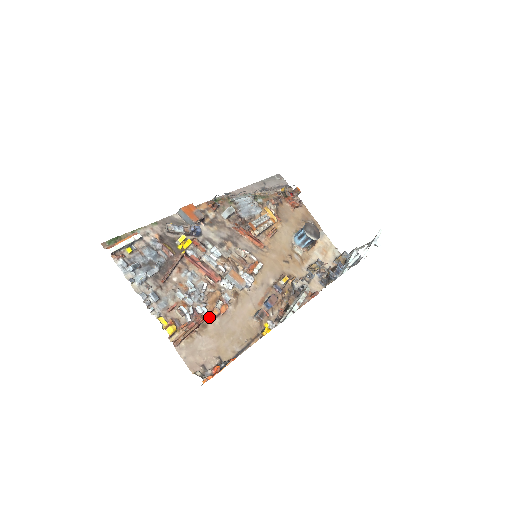
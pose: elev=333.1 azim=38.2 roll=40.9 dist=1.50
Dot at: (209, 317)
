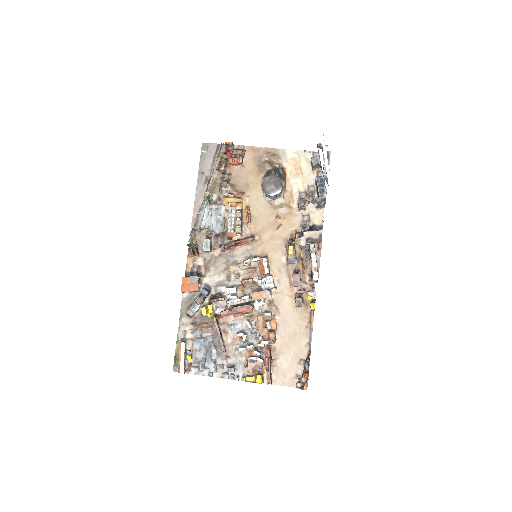
Dot at: (271, 344)
